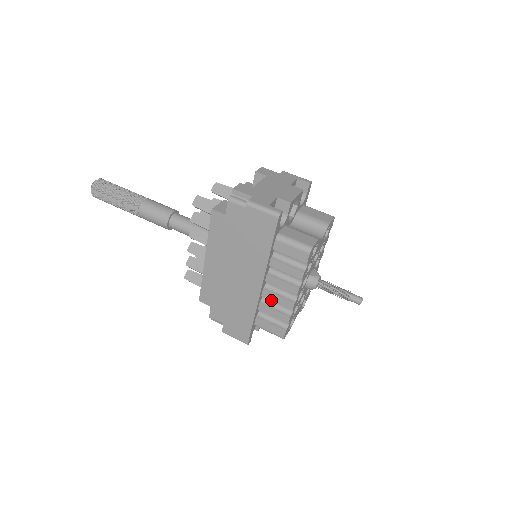
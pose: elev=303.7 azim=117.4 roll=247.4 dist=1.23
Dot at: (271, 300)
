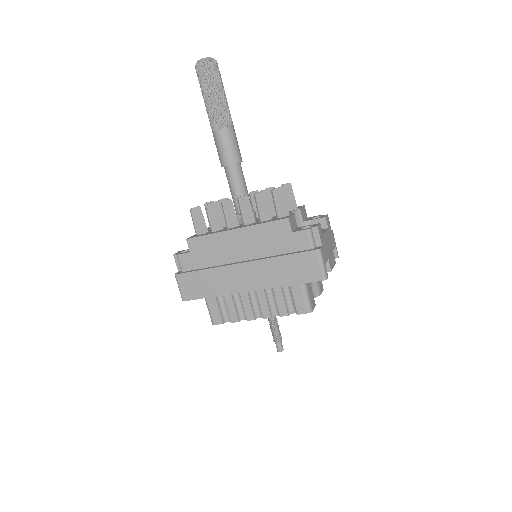
Dot at: (239, 299)
